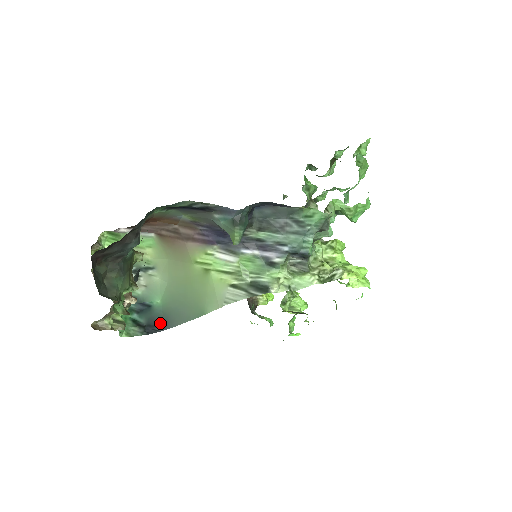
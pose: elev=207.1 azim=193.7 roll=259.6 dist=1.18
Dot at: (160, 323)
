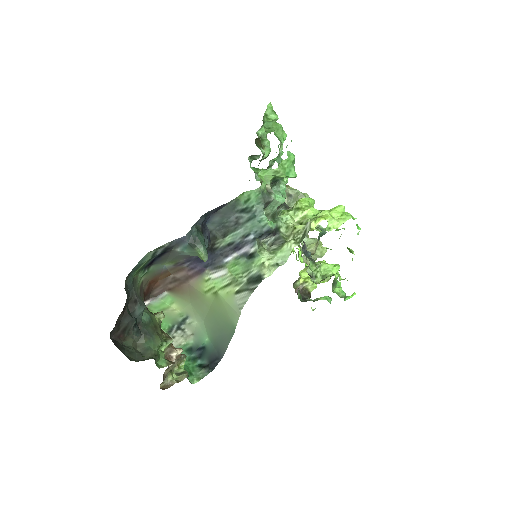
Dot at: (216, 356)
